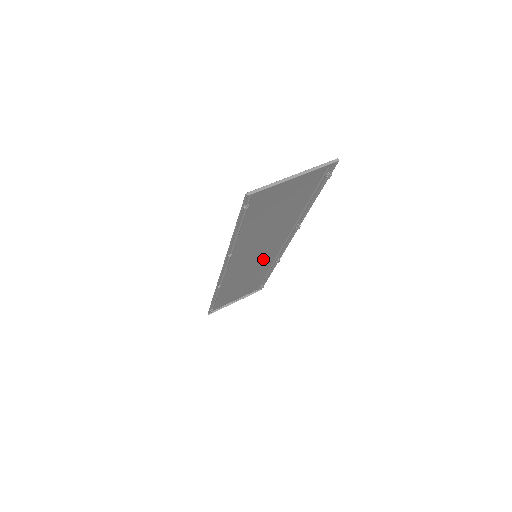
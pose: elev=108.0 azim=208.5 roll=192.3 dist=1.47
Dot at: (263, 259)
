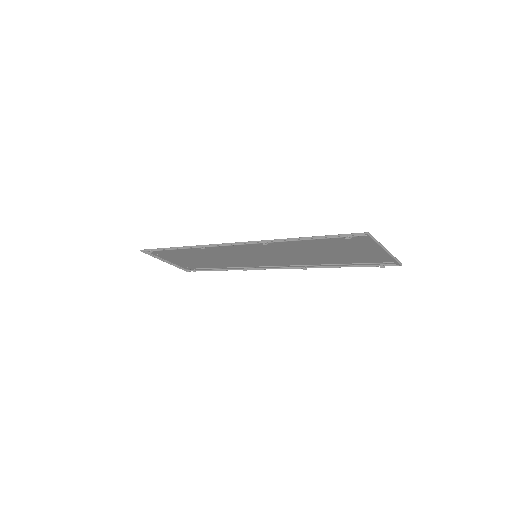
Dot at: (247, 260)
